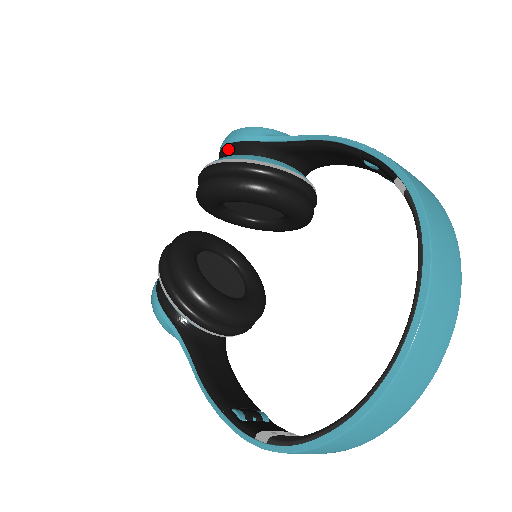
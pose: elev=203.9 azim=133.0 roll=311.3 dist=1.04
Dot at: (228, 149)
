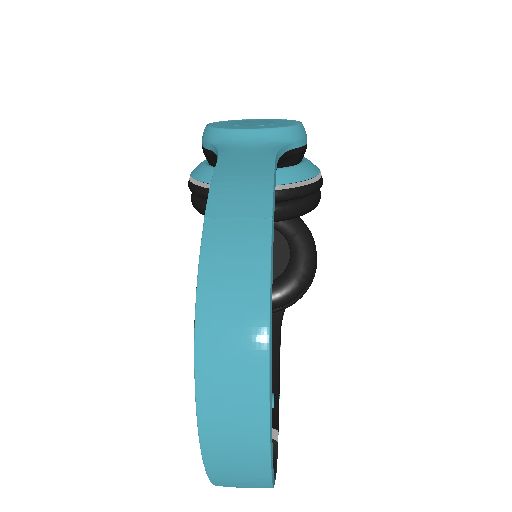
Dot at: occluded
